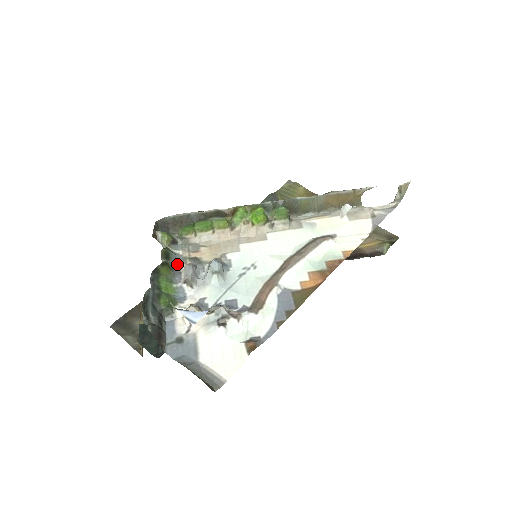
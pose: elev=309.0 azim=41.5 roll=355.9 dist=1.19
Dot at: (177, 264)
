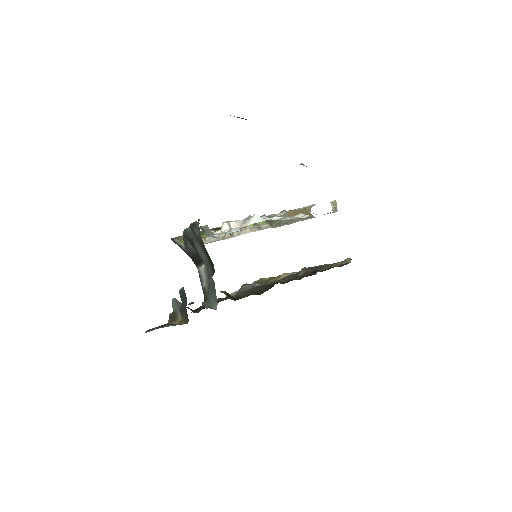
Dot at: occluded
